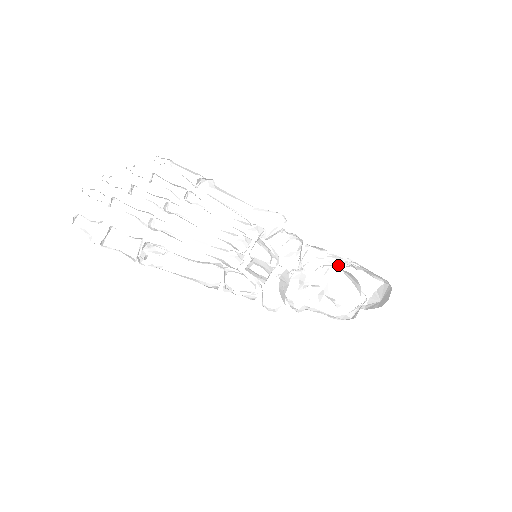
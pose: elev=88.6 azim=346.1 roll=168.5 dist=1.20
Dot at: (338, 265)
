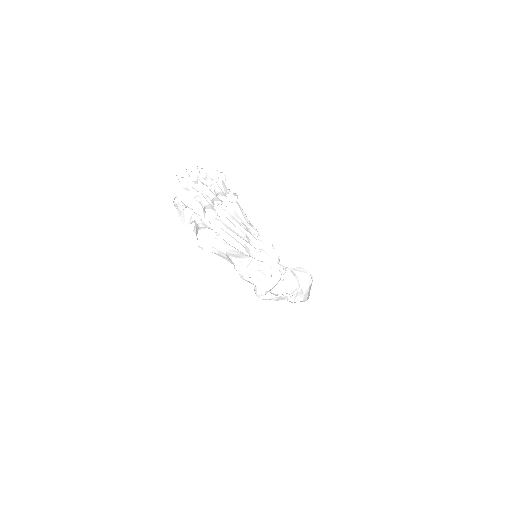
Dot at: (286, 269)
